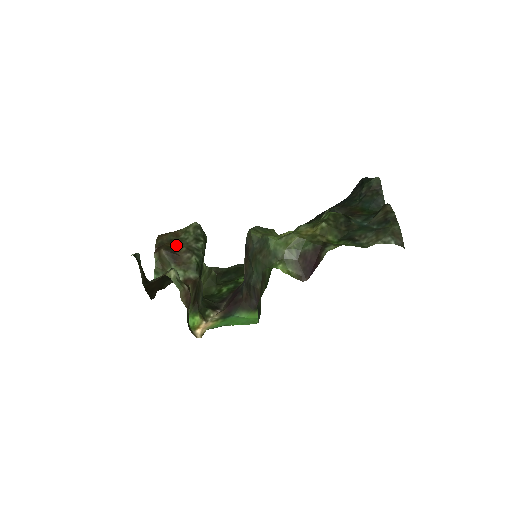
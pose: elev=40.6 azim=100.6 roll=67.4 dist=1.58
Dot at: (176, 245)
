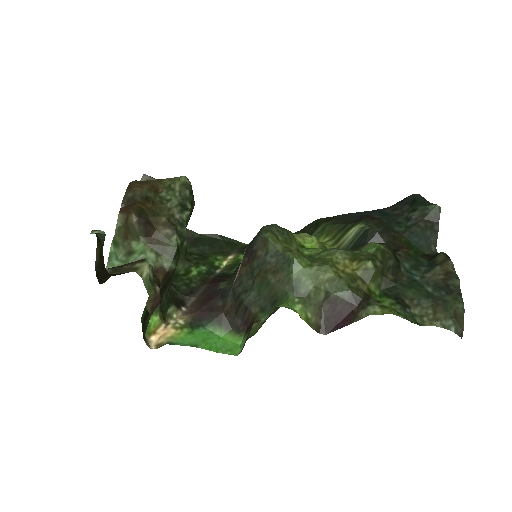
Dot at: (153, 209)
